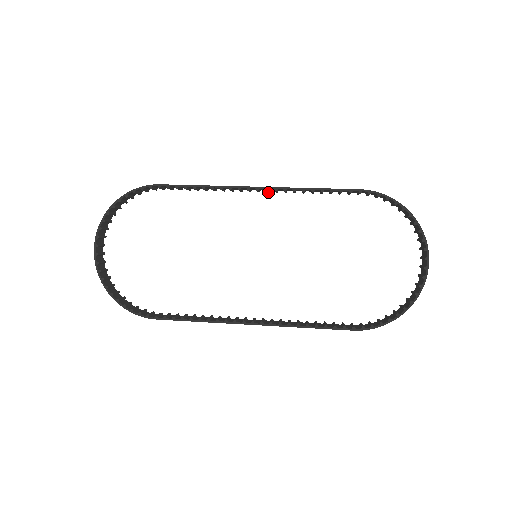
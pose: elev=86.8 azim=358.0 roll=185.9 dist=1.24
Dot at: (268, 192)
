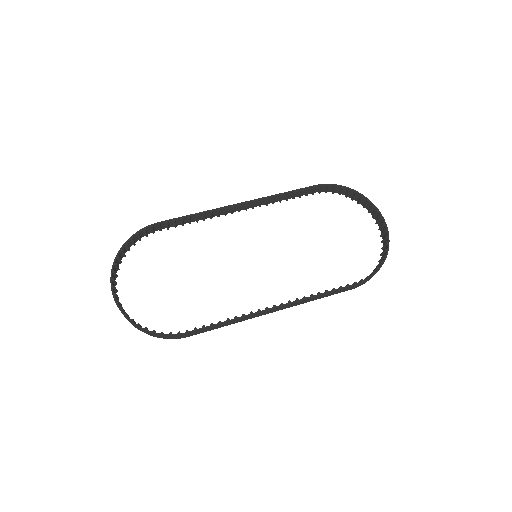
Dot at: occluded
